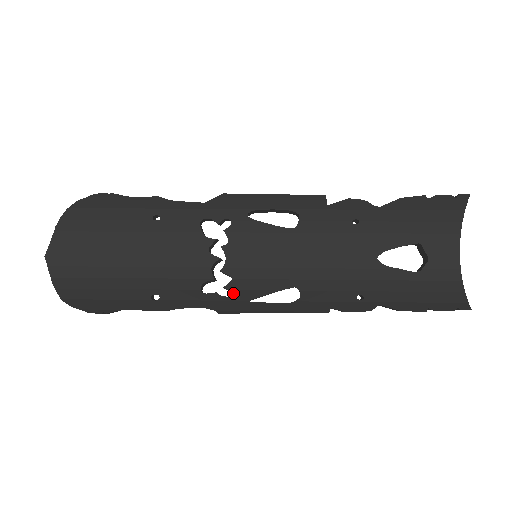
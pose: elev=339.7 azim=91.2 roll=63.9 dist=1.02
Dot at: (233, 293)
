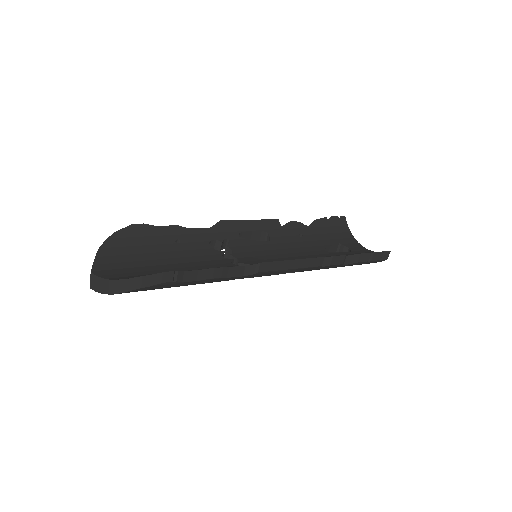
Dot at: occluded
